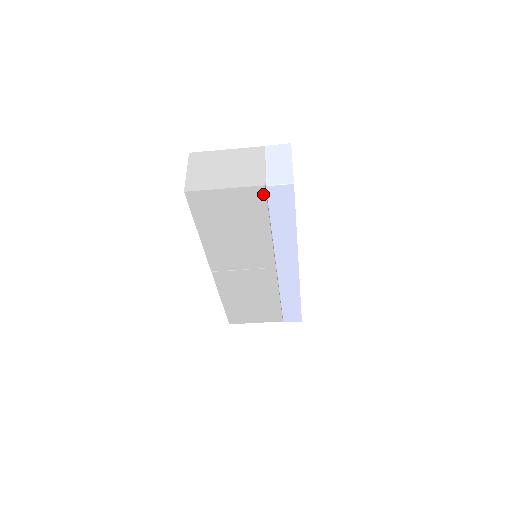
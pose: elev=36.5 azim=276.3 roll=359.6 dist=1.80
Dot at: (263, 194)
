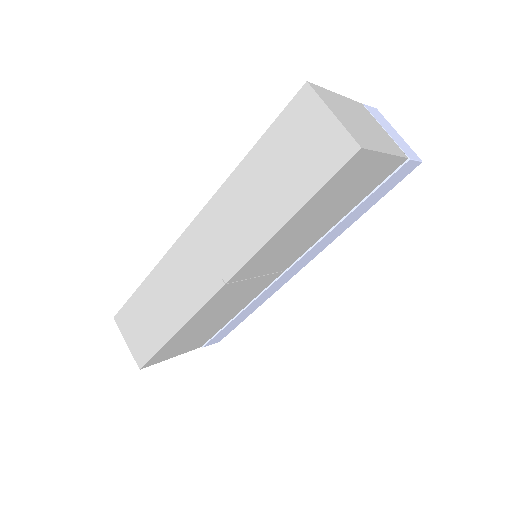
Dot at: (394, 169)
